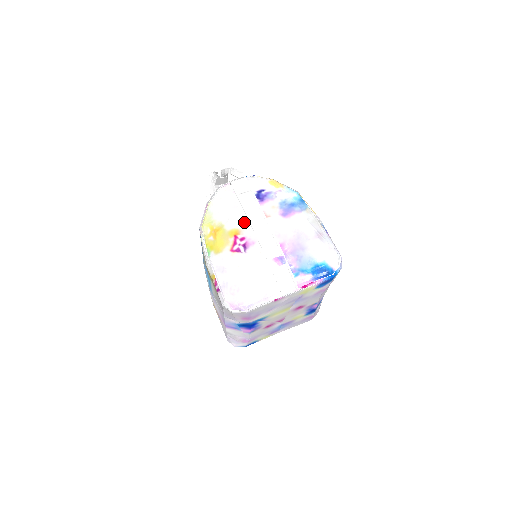
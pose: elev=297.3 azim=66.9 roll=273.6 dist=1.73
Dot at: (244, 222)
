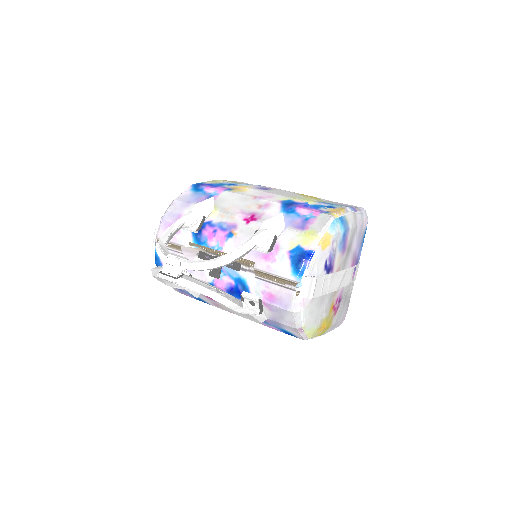
Dot at: (332, 295)
